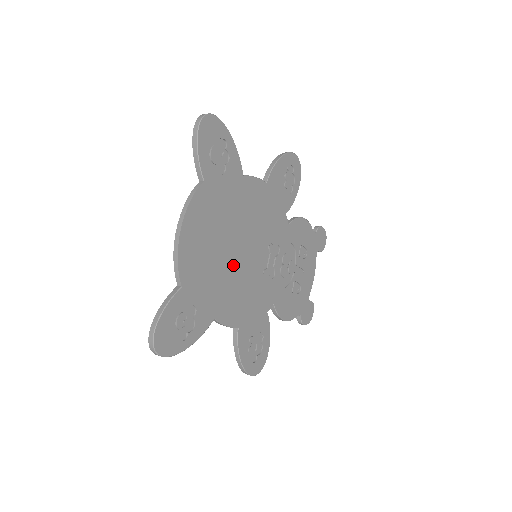
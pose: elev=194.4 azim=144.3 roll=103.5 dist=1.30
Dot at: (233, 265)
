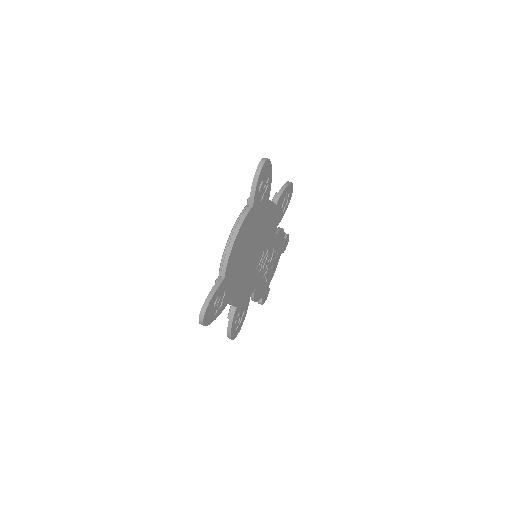
Dot at: (247, 263)
